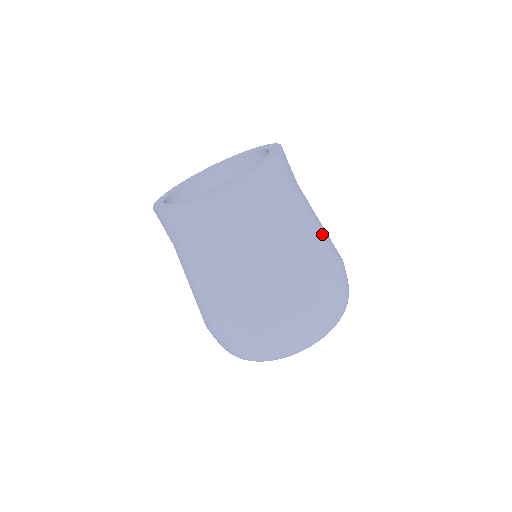
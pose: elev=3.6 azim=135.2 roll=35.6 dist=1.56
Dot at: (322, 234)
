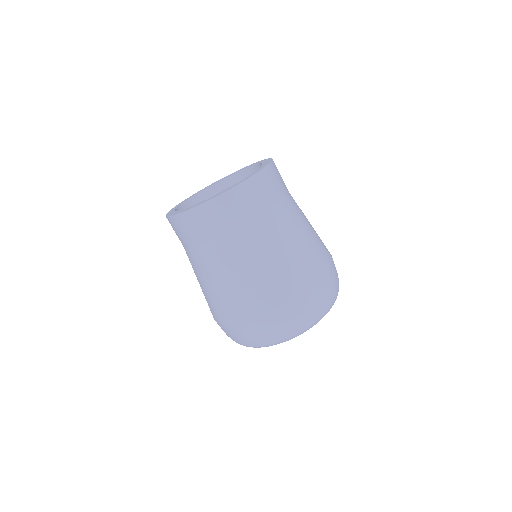
Dot at: occluded
